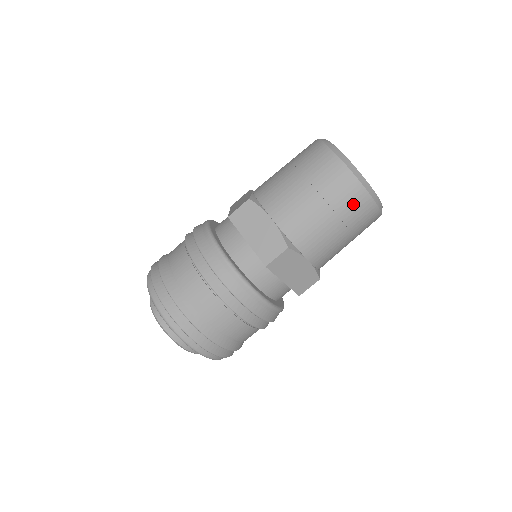
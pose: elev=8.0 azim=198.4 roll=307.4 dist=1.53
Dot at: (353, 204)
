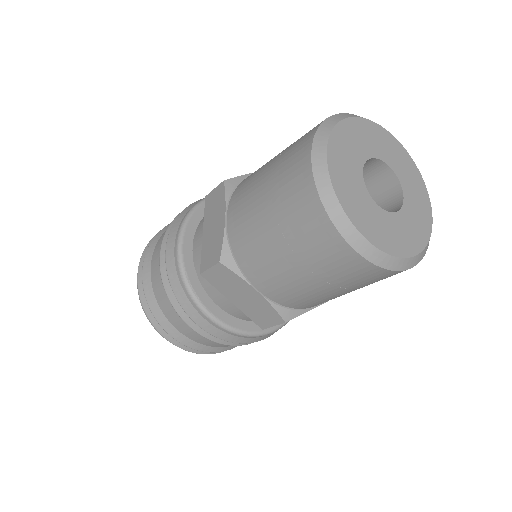
Dot at: (310, 235)
